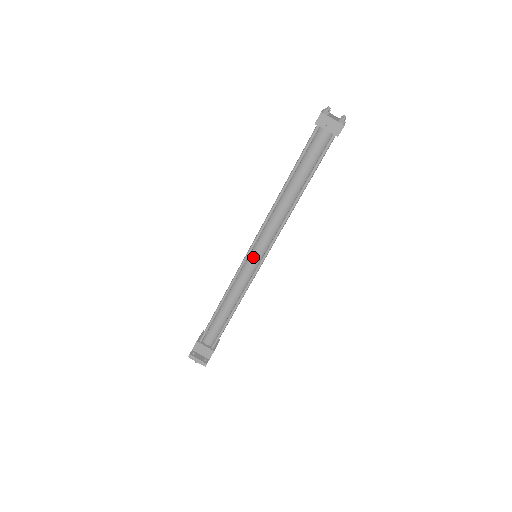
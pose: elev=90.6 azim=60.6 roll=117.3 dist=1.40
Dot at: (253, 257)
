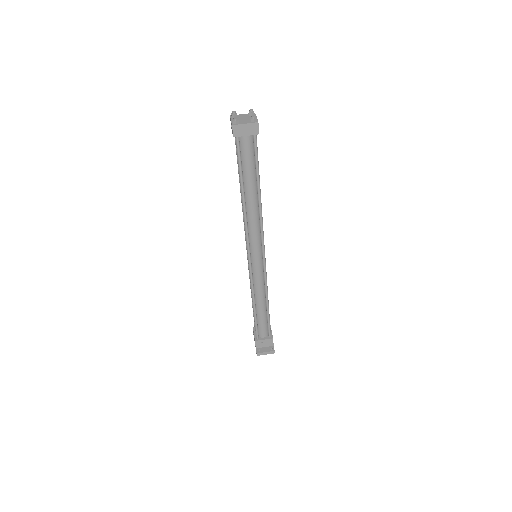
Dot at: (255, 260)
